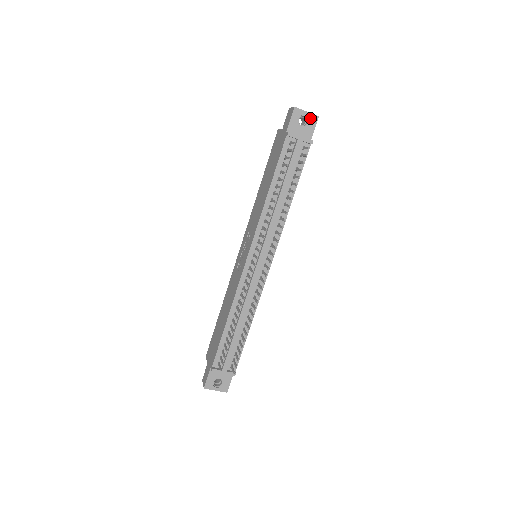
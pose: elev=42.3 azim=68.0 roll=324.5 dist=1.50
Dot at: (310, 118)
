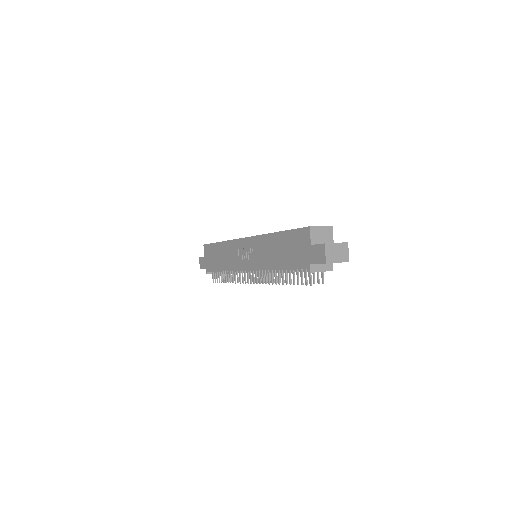
Dot at: (339, 262)
